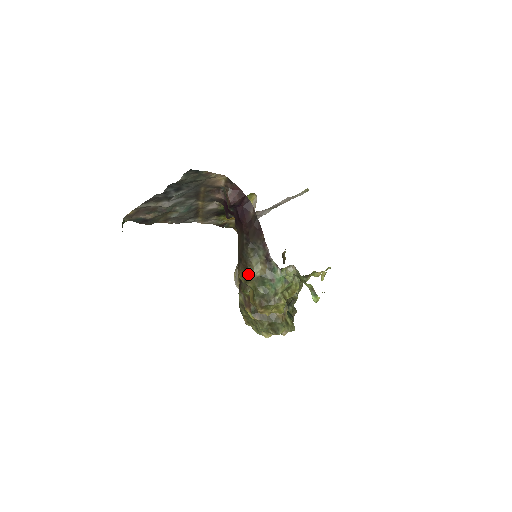
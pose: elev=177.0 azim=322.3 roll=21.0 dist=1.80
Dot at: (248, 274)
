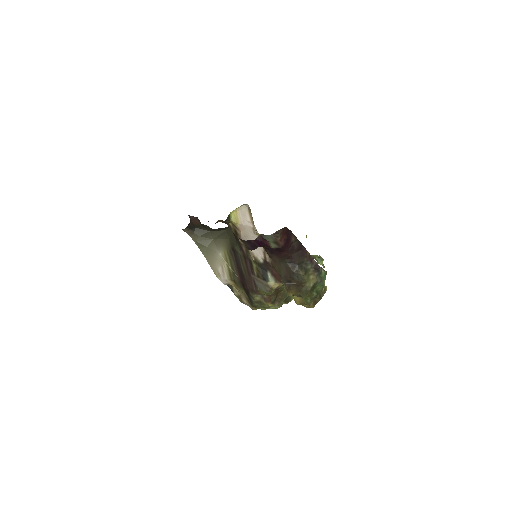
Dot at: (304, 290)
